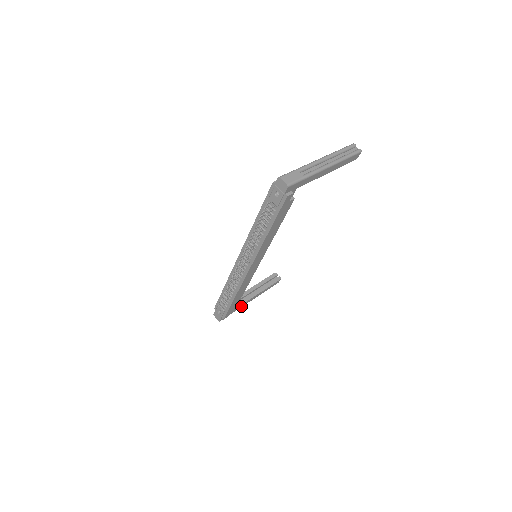
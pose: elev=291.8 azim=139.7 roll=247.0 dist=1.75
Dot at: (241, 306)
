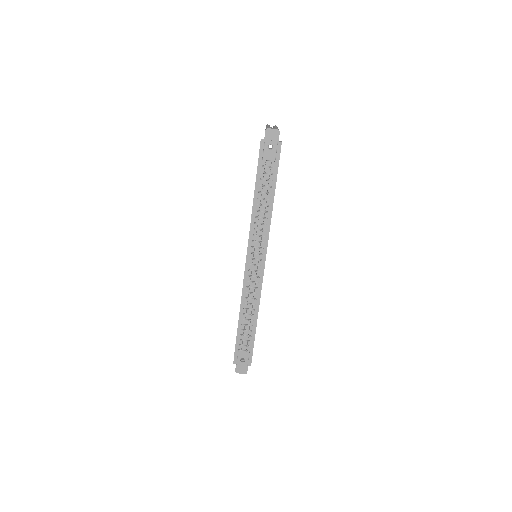
Dot at: occluded
